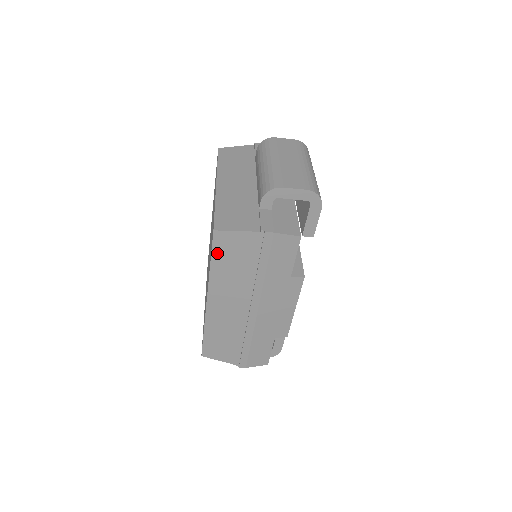
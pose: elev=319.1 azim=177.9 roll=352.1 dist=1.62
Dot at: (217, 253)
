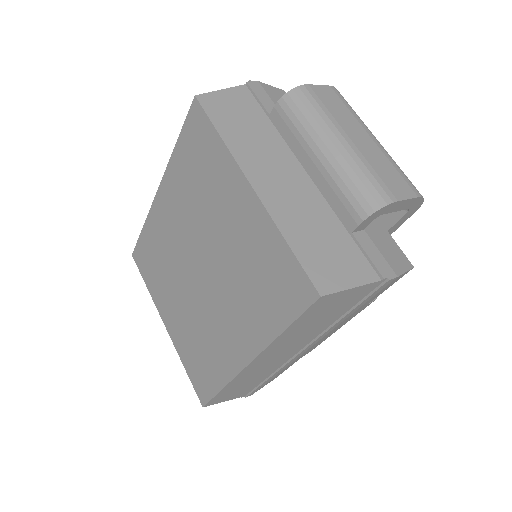
Dot at: (304, 317)
